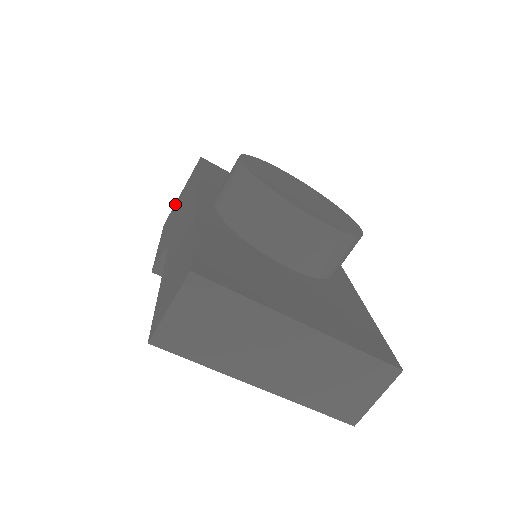
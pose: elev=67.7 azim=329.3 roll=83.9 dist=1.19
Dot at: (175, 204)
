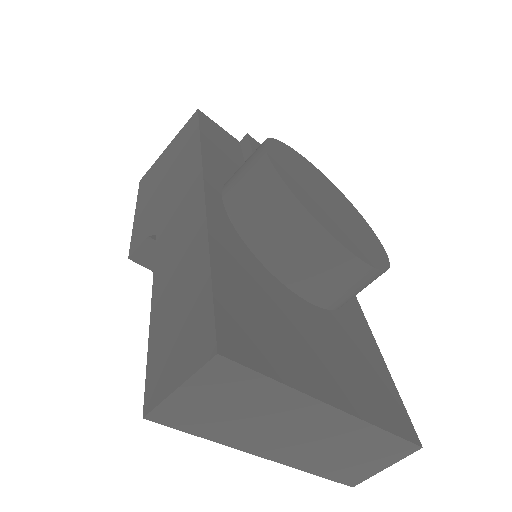
Dot at: (157, 161)
